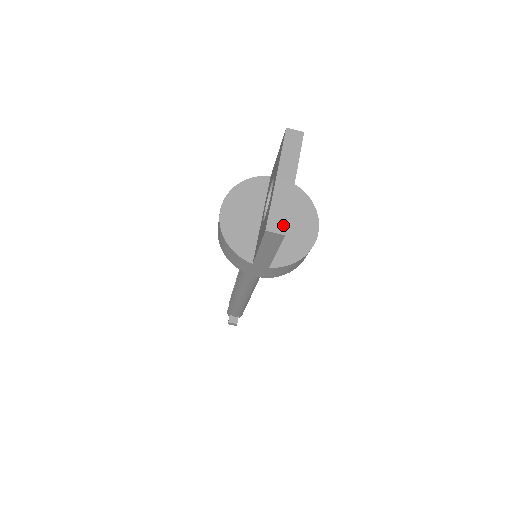
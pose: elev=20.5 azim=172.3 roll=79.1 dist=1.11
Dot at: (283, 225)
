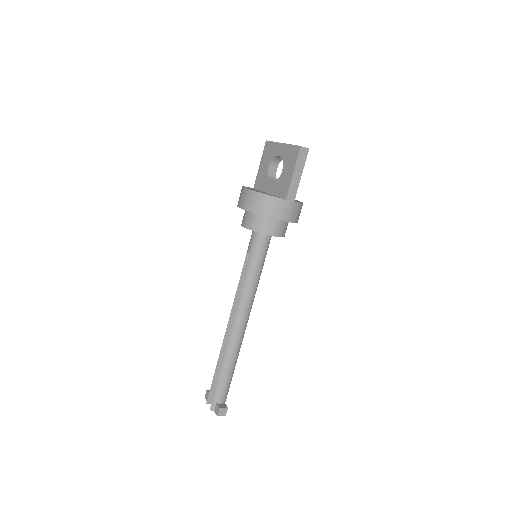
Dot at: (304, 148)
